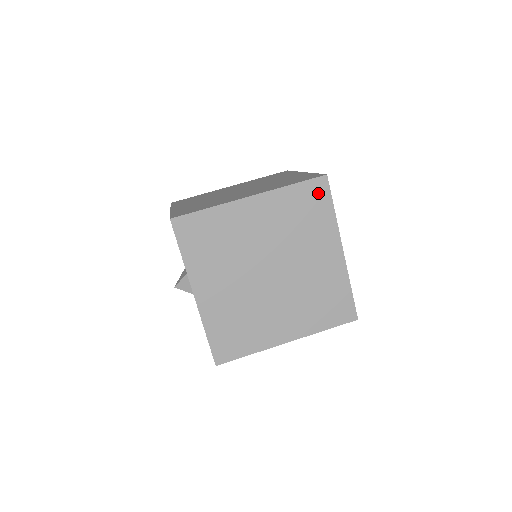
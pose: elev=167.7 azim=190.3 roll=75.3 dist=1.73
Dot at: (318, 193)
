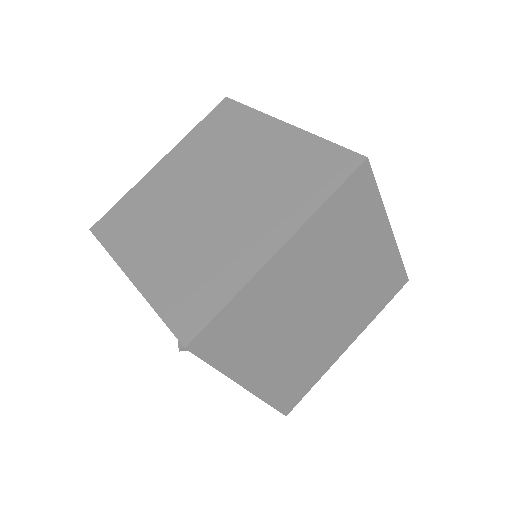
Dot at: (359, 188)
